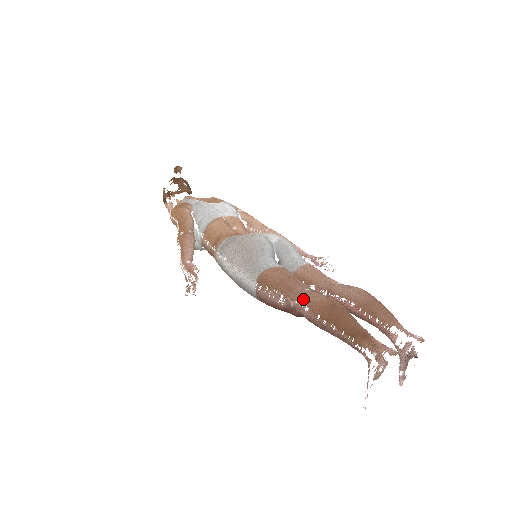
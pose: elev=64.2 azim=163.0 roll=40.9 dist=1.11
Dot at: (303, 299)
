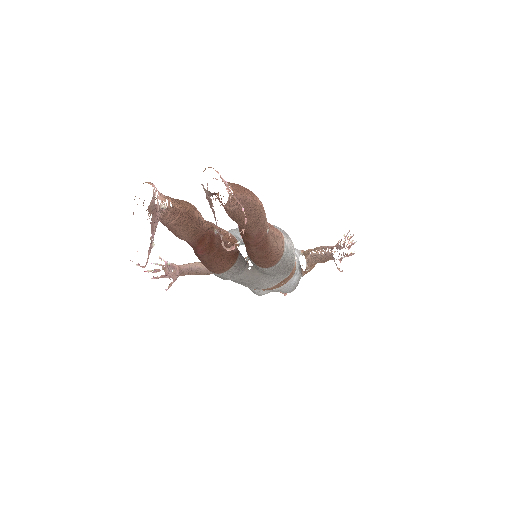
Dot at: occluded
